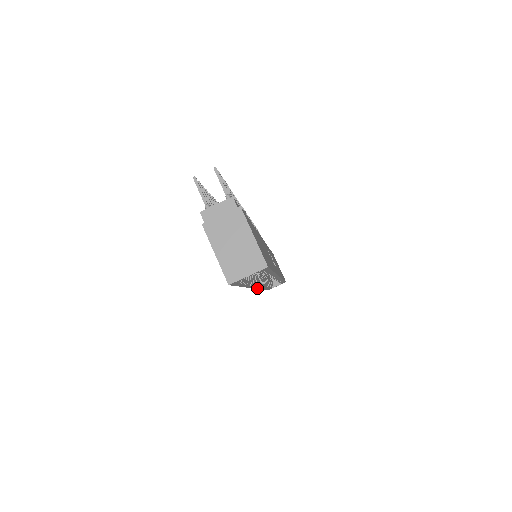
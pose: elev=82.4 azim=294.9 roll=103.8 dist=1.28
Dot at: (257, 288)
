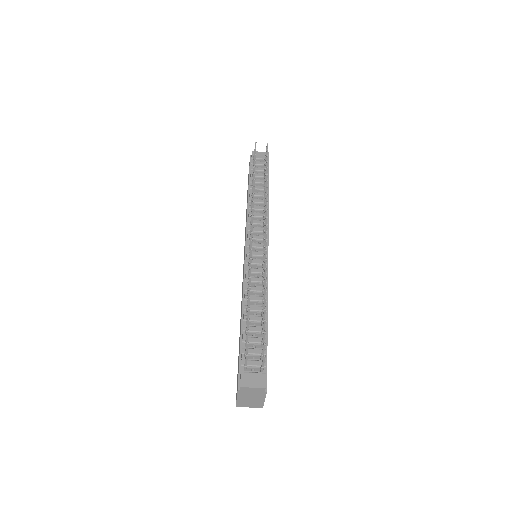
Dot at: occluded
